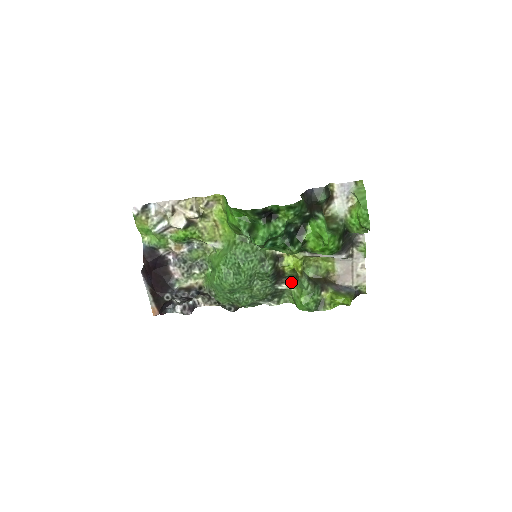
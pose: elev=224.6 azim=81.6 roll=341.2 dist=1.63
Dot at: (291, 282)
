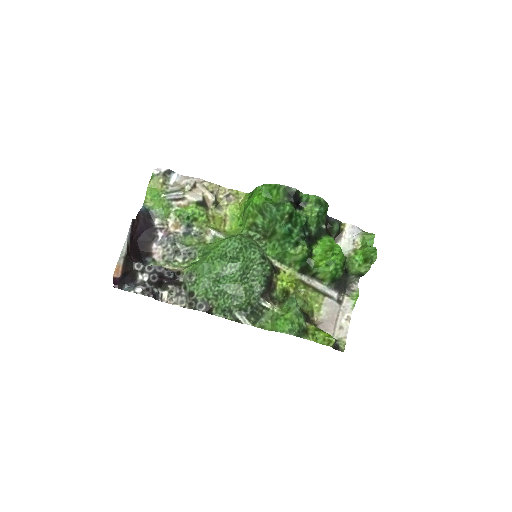
Dot at: (275, 305)
